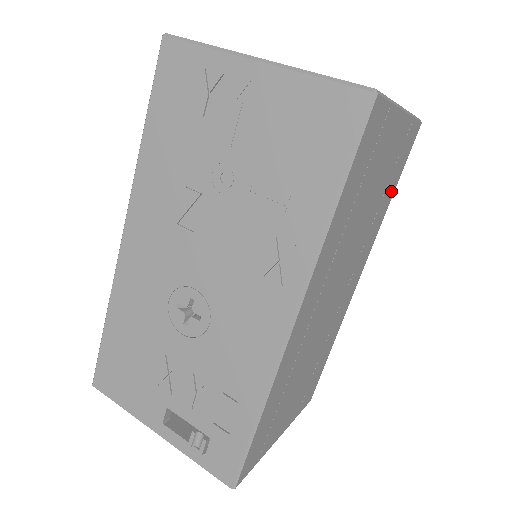
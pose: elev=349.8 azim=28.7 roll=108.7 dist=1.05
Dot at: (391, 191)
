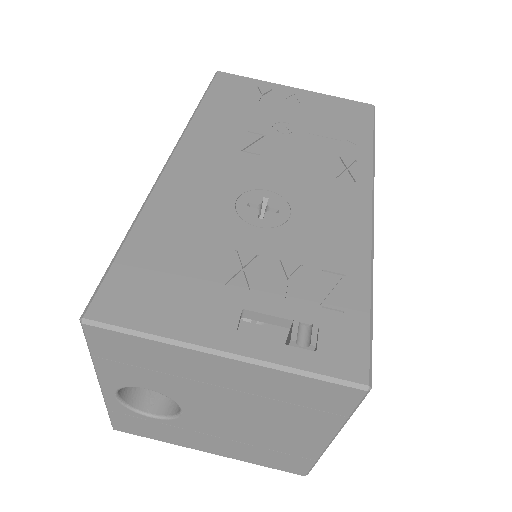
Dot at: occluded
